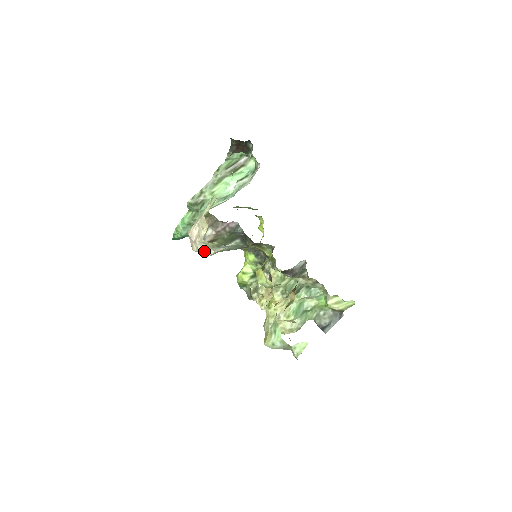
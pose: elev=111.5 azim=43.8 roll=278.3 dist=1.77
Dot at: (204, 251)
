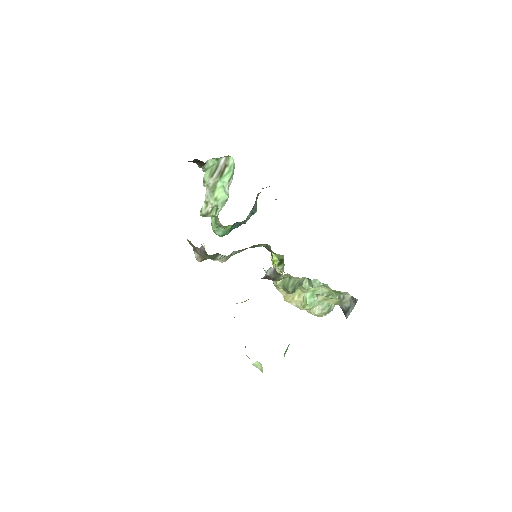
Dot at: (217, 260)
